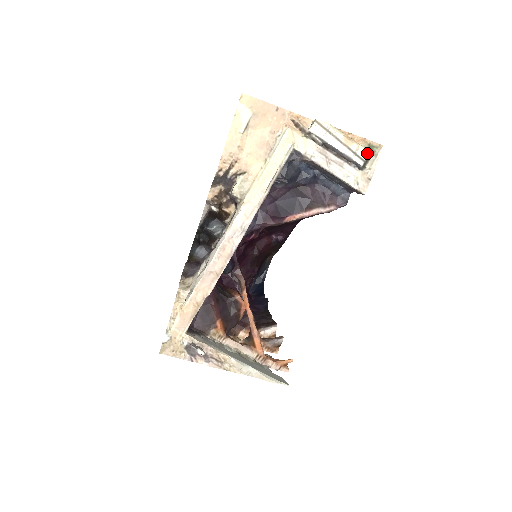
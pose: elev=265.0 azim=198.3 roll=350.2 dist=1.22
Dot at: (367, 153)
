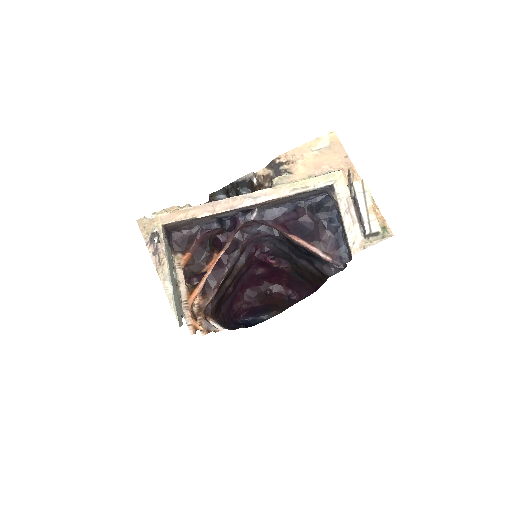
Dot at: (378, 229)
